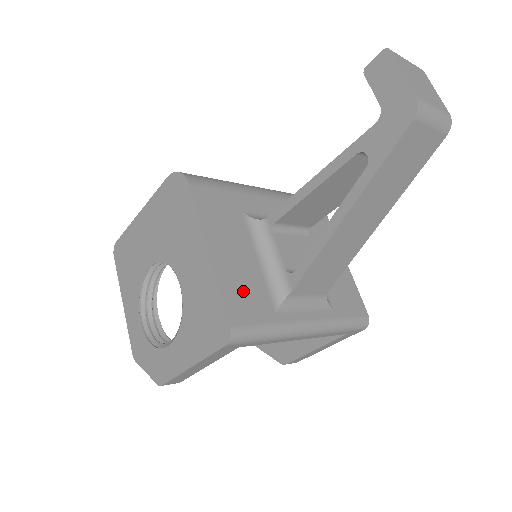
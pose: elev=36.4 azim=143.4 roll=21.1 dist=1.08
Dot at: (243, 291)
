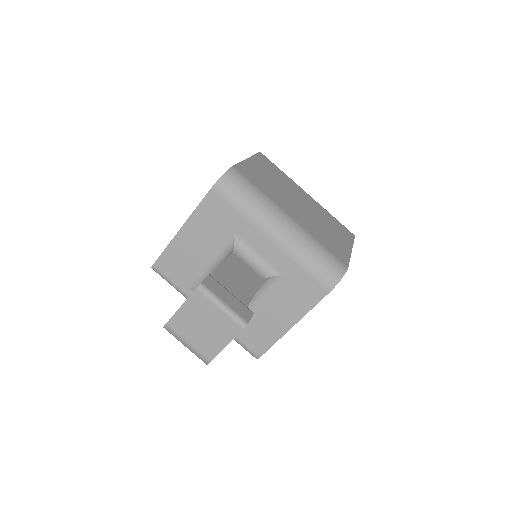
Dot at: (179, 262)
